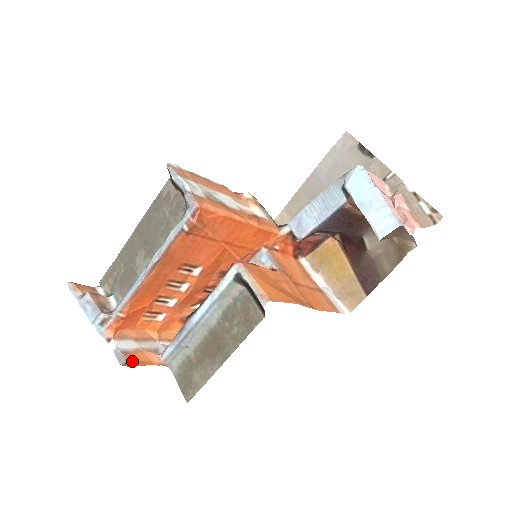
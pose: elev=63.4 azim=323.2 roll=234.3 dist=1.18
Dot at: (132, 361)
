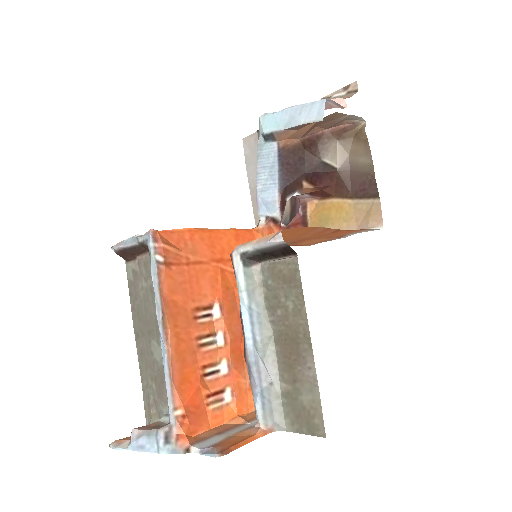
Dot at: (228, 447)
